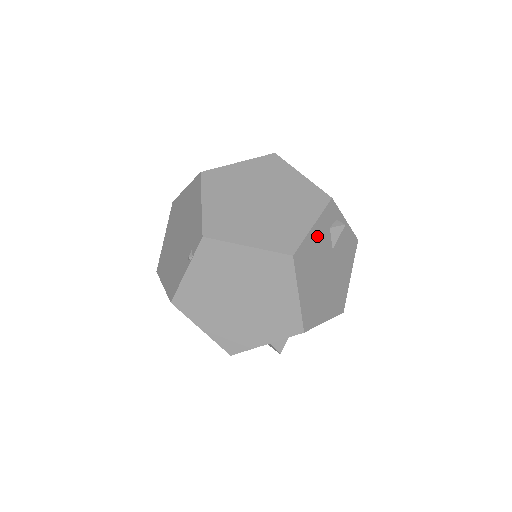
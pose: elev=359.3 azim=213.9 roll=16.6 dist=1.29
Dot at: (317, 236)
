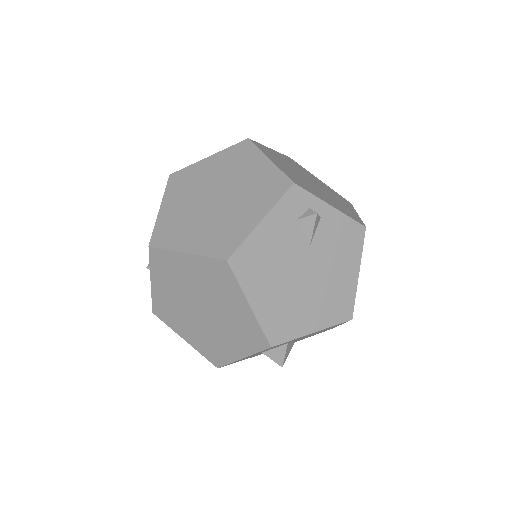
Dot at: (272, 232)
